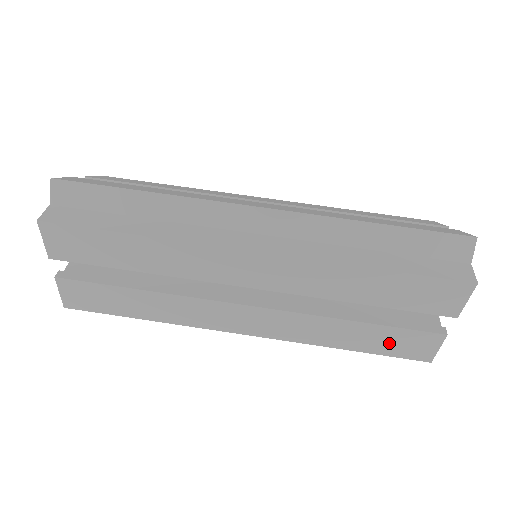
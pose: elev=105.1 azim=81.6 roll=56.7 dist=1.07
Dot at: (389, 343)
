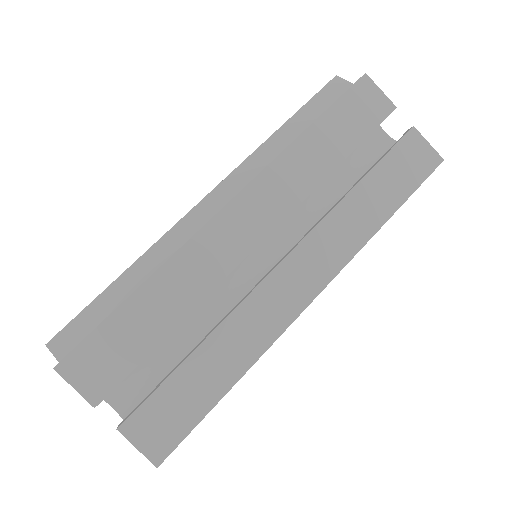
Dot at: (399, 177)
